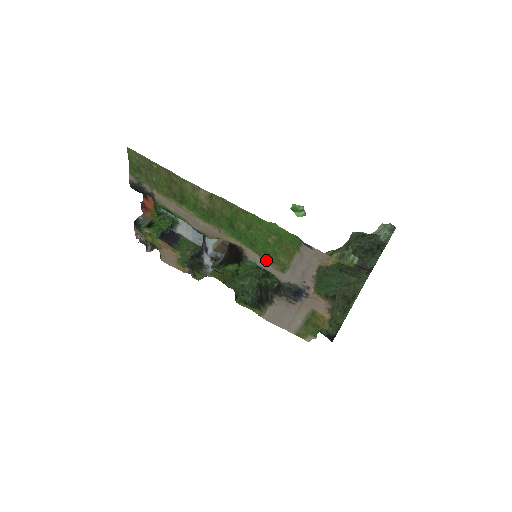
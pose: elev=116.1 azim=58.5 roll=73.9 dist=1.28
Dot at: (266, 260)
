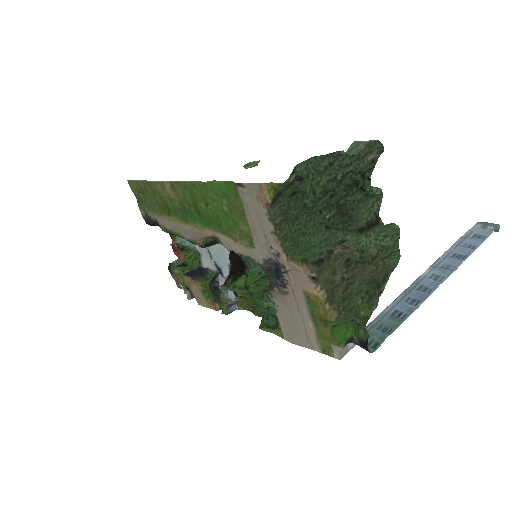
Dot at: (235, 239)
